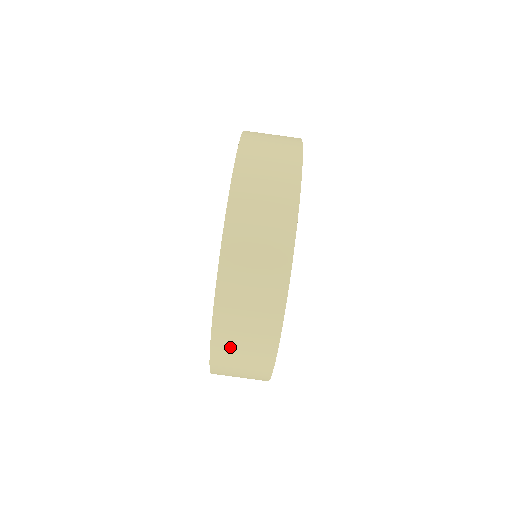
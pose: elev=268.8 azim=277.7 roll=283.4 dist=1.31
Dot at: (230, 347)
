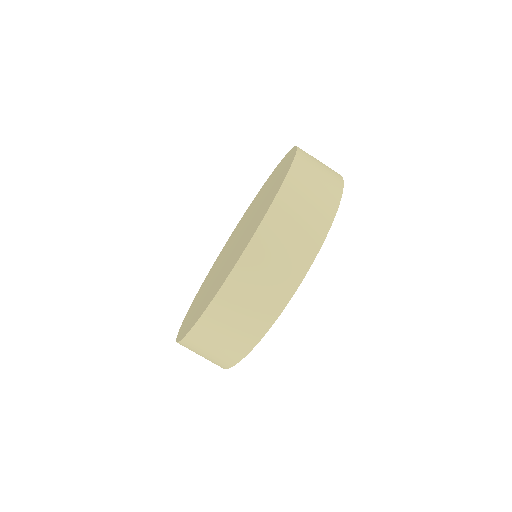
Dot at: (206, 338)
